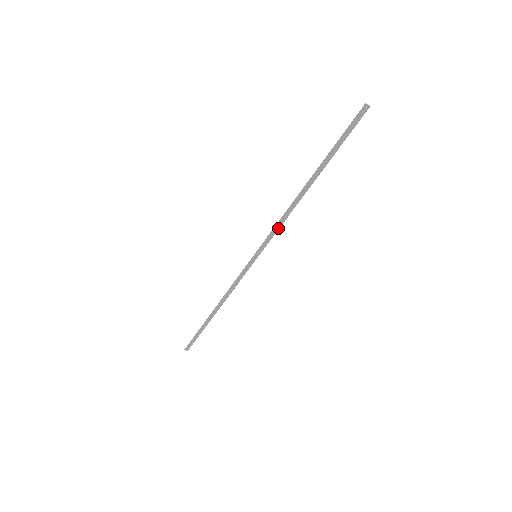
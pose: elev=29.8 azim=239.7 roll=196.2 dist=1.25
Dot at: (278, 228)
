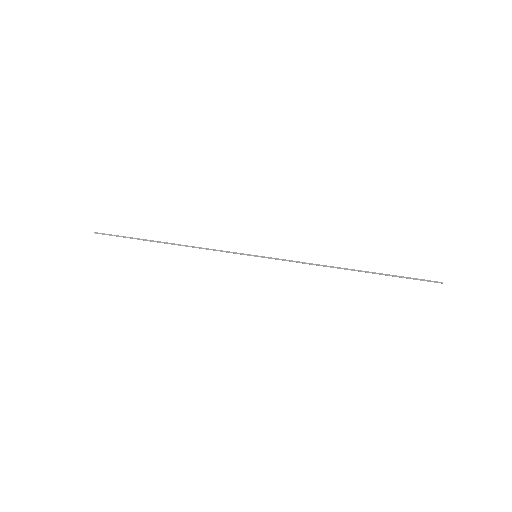
Dot at: (297, 262)
